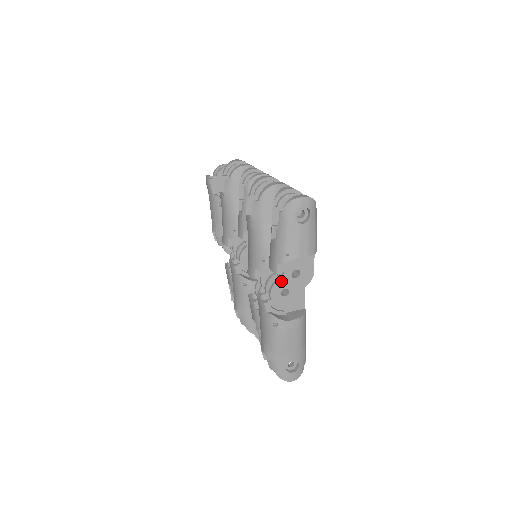
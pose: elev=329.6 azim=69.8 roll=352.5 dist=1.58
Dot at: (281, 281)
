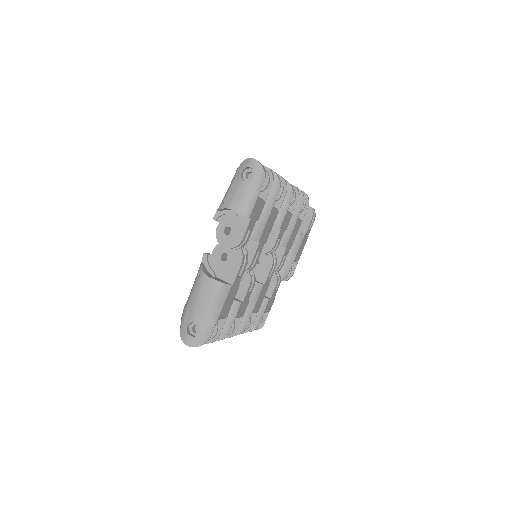
Dot at: occluded
